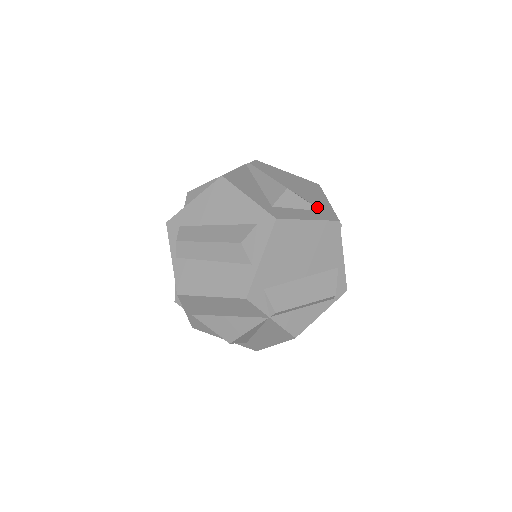
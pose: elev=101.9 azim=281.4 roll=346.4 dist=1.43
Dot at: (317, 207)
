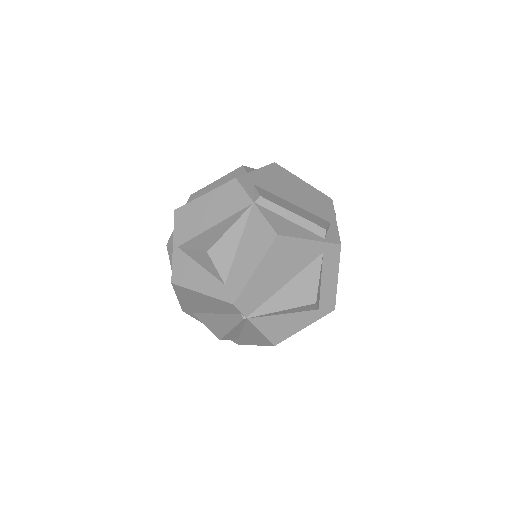
Dot at: occluded
